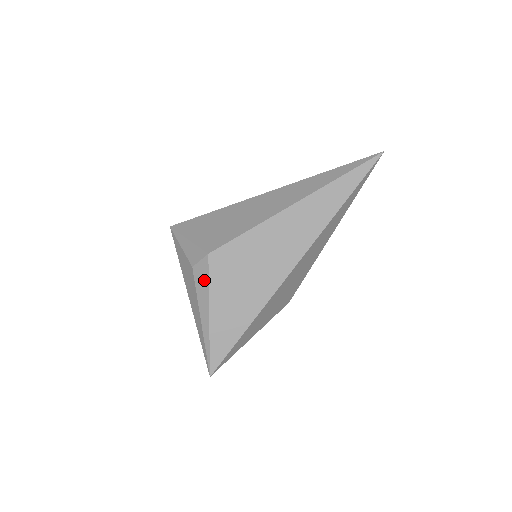
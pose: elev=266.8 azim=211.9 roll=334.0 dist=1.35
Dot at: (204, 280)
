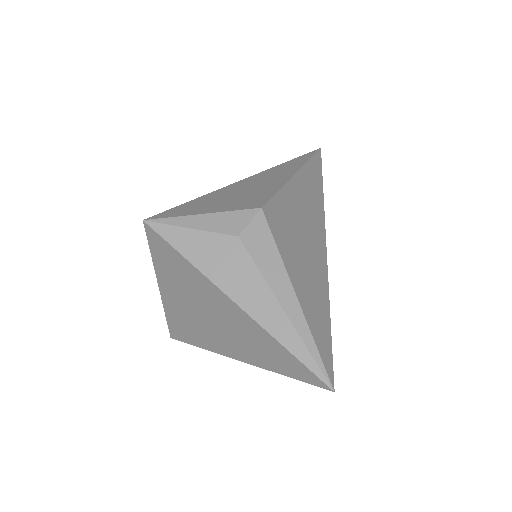
Dot at: (267, 245)
